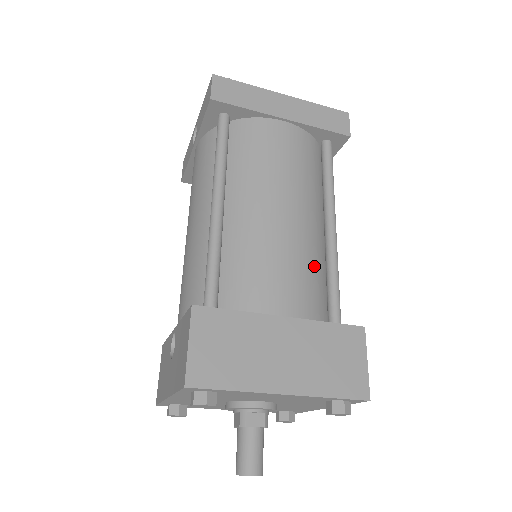
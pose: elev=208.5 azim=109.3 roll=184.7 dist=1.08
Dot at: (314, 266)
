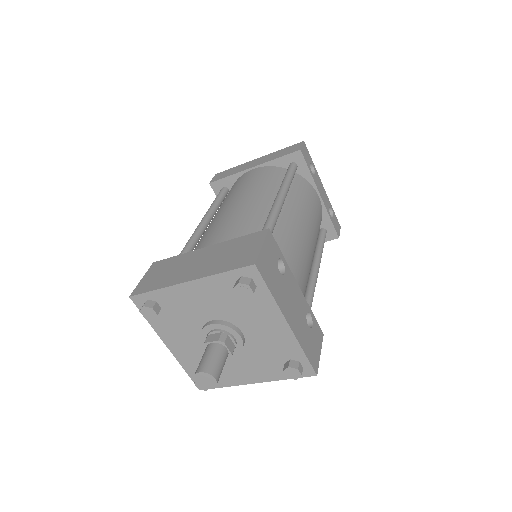
Dot at: (252, 221)
